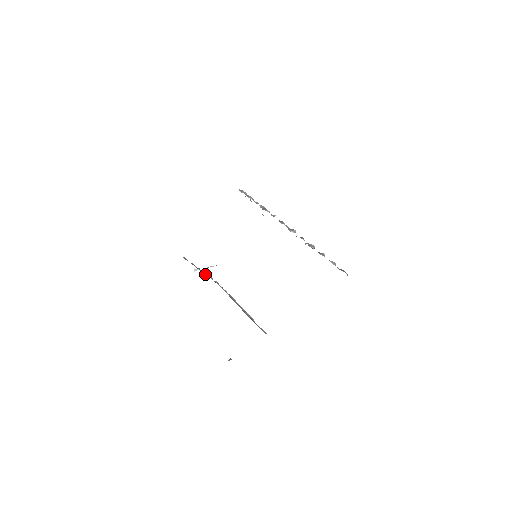
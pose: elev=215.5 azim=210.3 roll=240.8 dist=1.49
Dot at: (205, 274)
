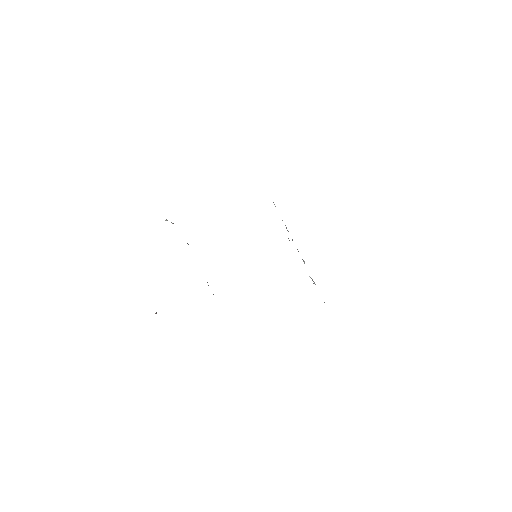
Dot at: occluded
